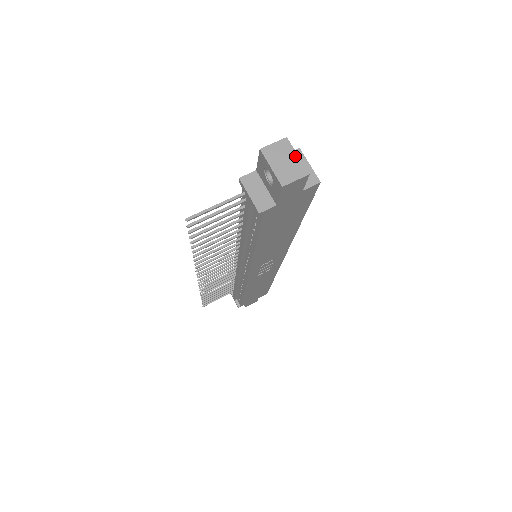
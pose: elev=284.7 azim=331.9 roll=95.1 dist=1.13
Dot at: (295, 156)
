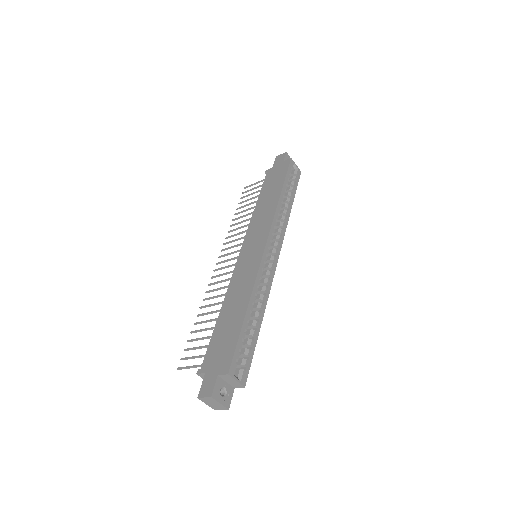
Dot at: (218, 403)
